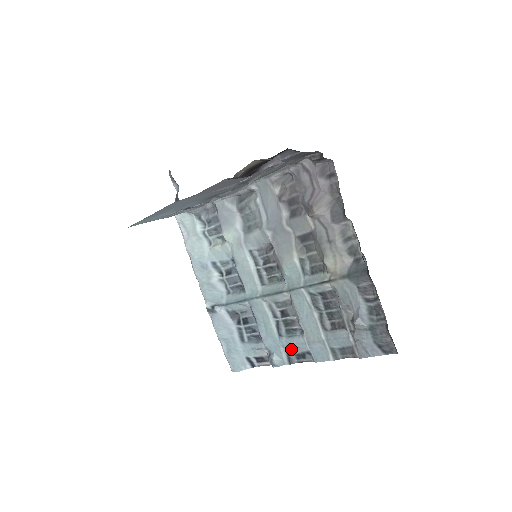
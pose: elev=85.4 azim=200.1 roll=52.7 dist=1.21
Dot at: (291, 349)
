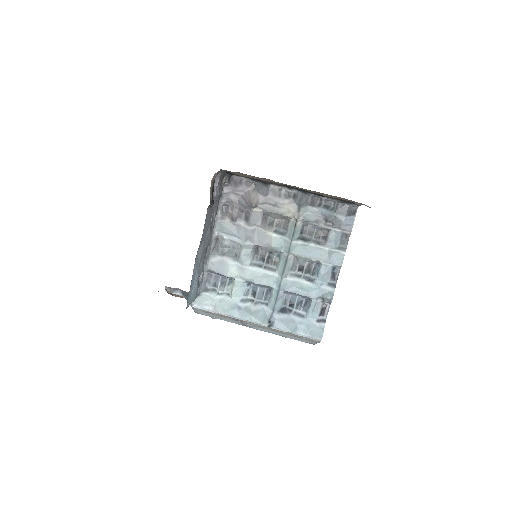
Dot at: (326, 280)
